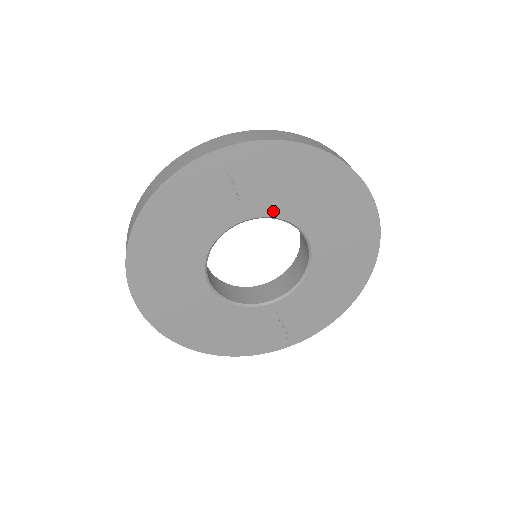
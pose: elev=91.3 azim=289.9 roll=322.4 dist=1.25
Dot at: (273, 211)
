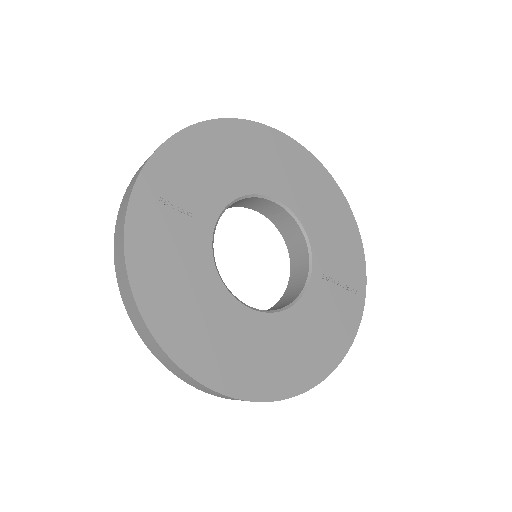
Dot at: (223, 199)
